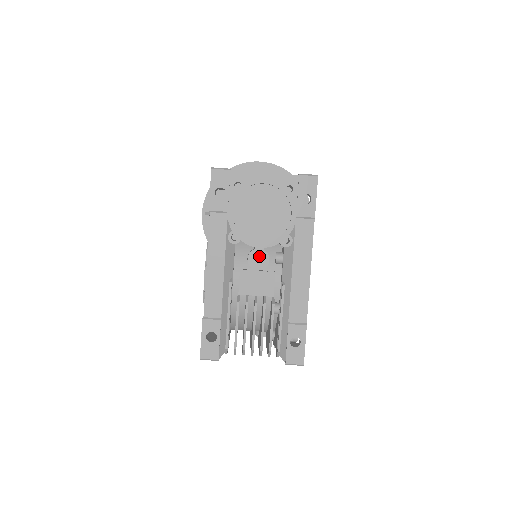
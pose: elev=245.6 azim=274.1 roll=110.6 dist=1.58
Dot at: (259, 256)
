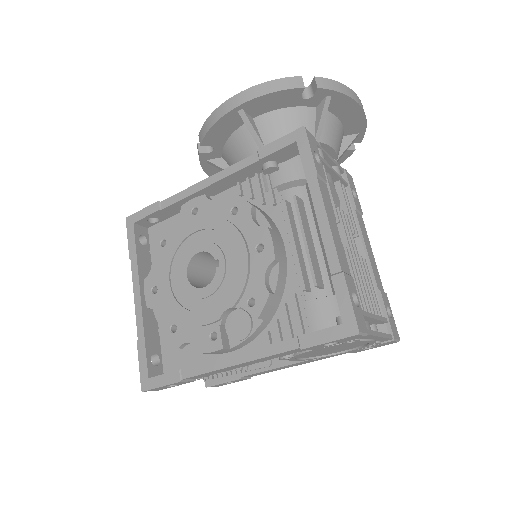
Dot at: occluded
